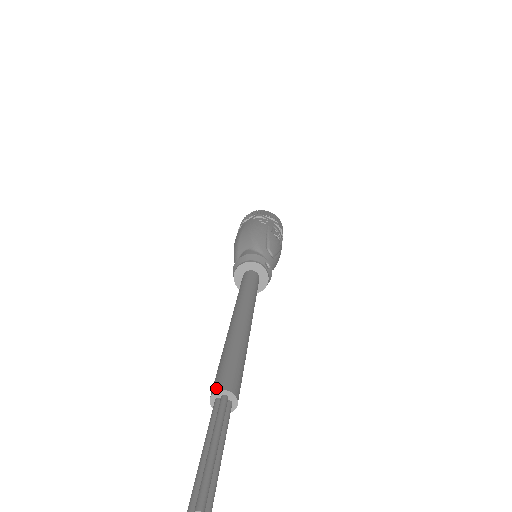
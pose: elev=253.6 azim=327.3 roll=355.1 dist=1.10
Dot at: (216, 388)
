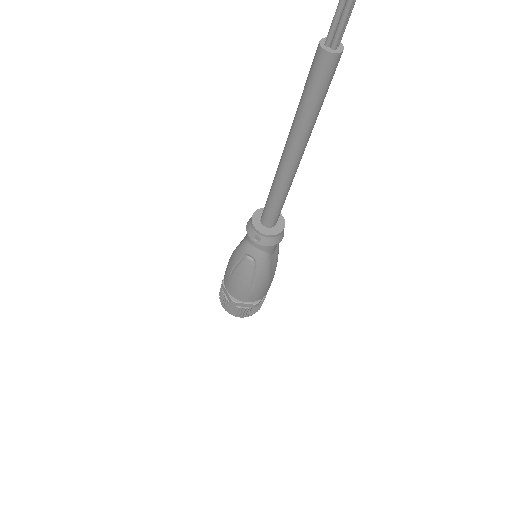
Dot at: (319, 43)
